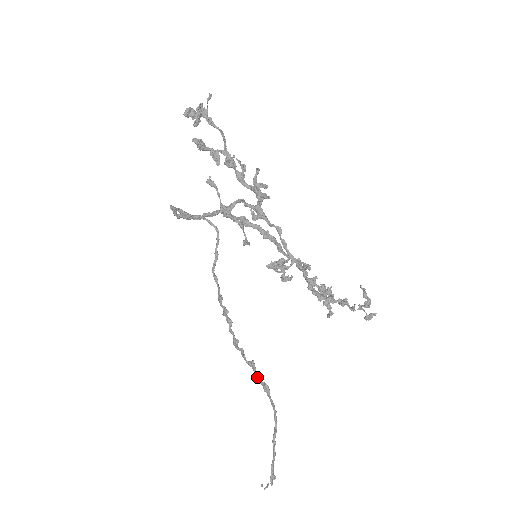
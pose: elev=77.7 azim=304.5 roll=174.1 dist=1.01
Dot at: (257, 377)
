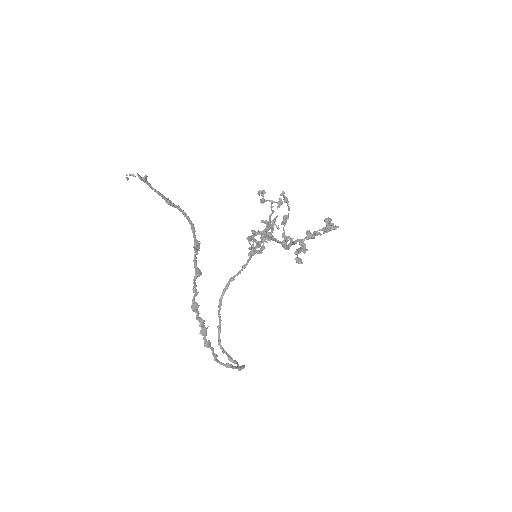
Dot at: (195, 260)
